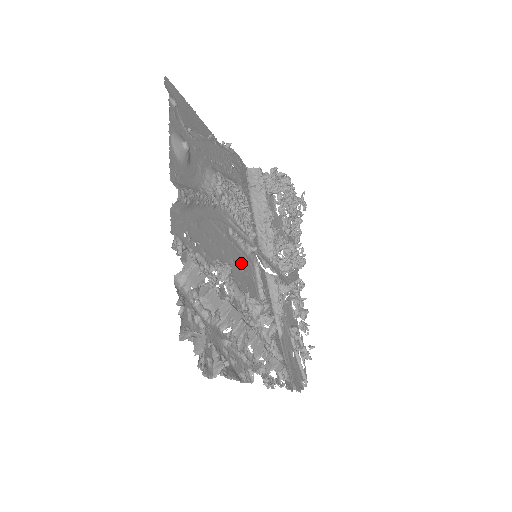
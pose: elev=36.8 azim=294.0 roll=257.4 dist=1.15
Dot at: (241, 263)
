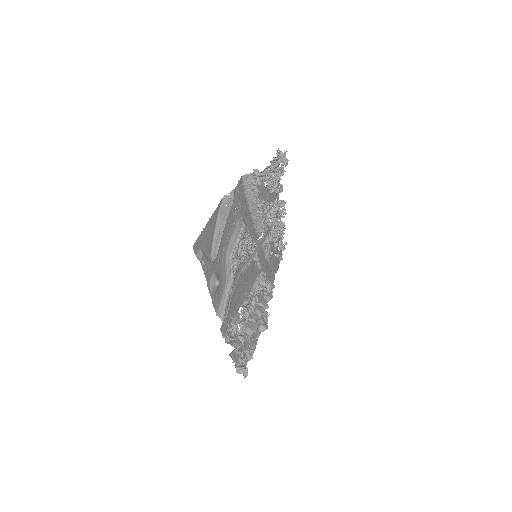
Dot at: (249, 274)
